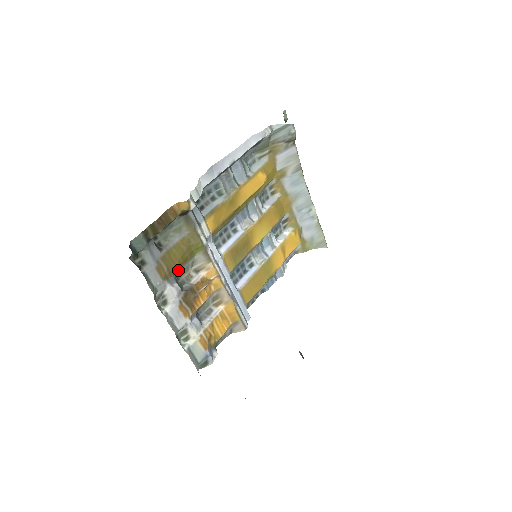
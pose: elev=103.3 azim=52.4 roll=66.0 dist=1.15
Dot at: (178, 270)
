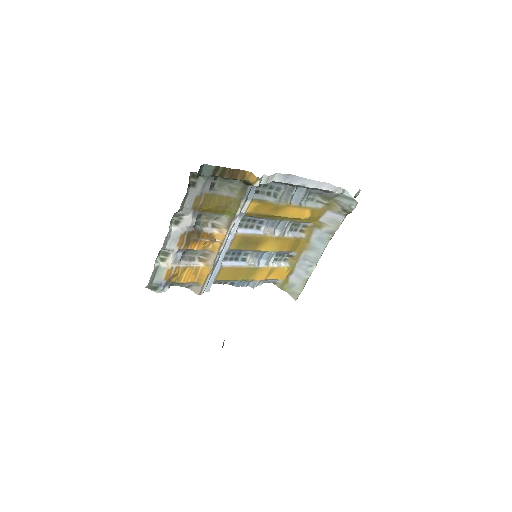
Dot at: (205, 212)
